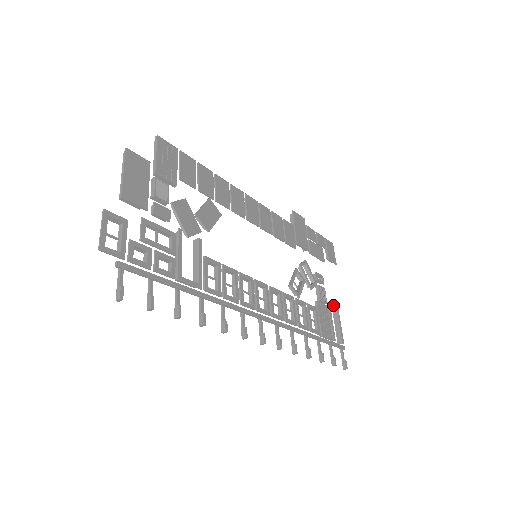
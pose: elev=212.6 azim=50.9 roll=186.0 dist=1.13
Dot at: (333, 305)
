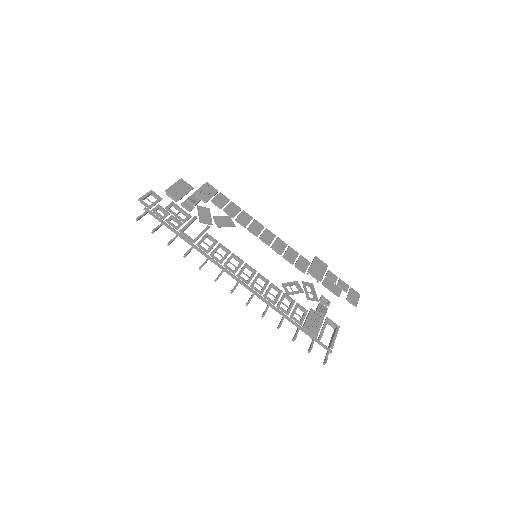
Dot at: (333, 322)
